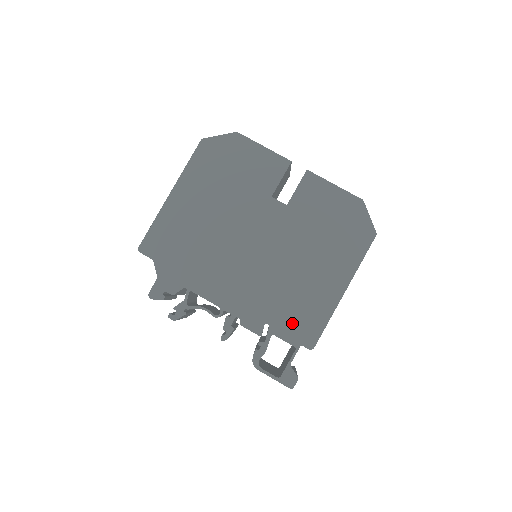
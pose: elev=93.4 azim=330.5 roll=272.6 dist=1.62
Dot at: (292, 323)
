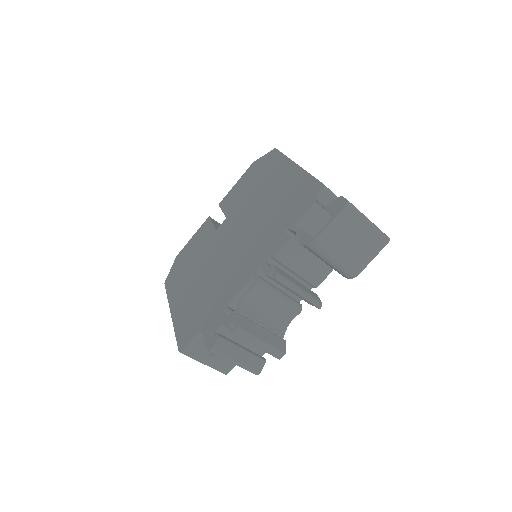
Dot at: (295, 207)
